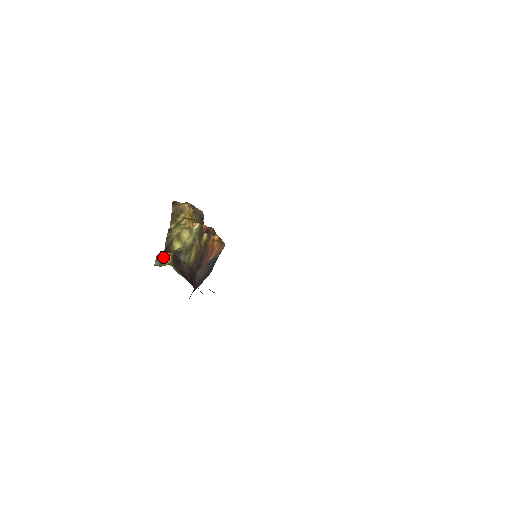
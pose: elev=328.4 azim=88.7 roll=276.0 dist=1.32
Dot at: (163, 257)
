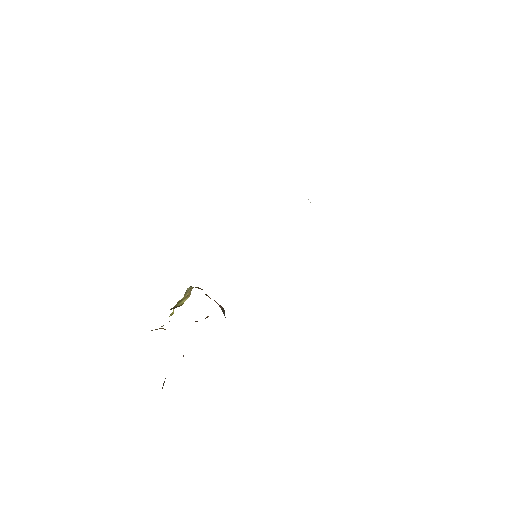
Dot at: occluded
